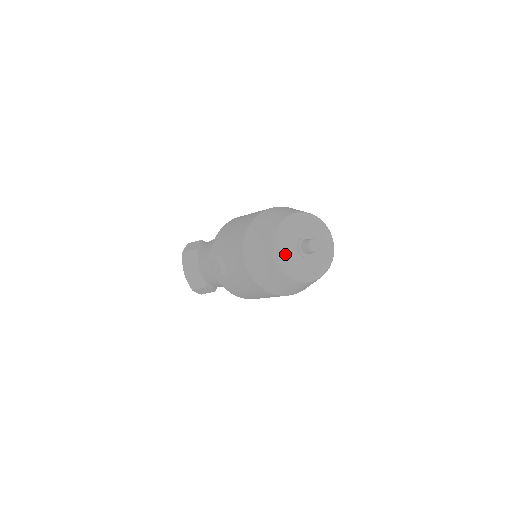
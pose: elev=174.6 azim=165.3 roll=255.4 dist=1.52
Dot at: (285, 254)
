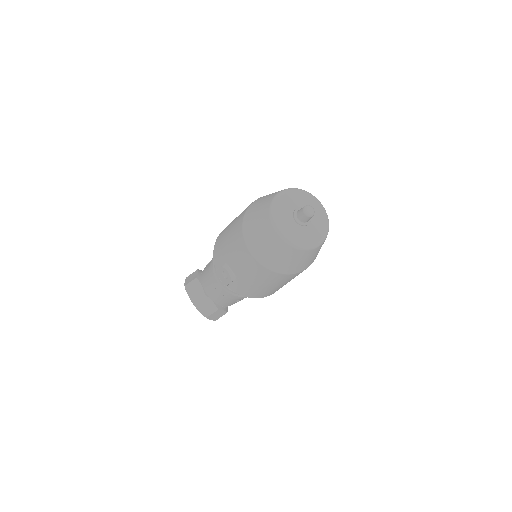
Dot at: (286, 229)
